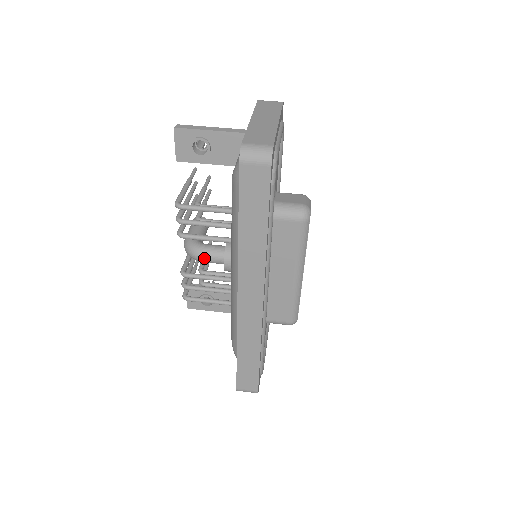
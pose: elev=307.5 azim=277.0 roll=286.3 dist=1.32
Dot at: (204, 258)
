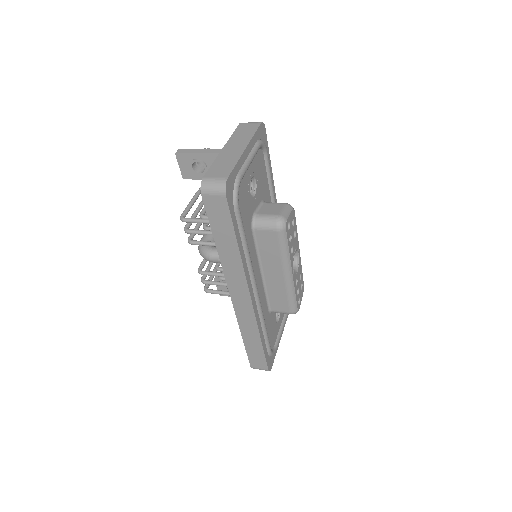
Dot at: (212, 259)
